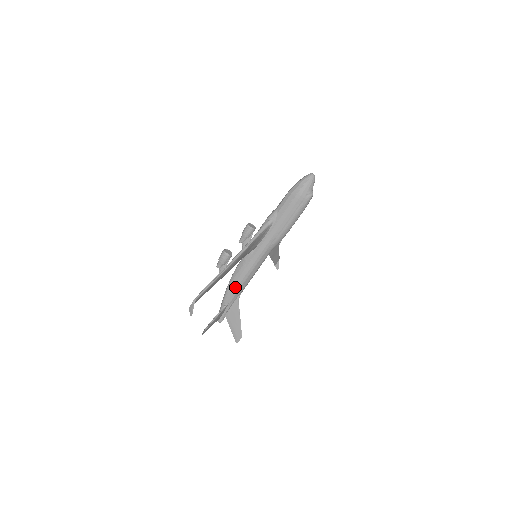
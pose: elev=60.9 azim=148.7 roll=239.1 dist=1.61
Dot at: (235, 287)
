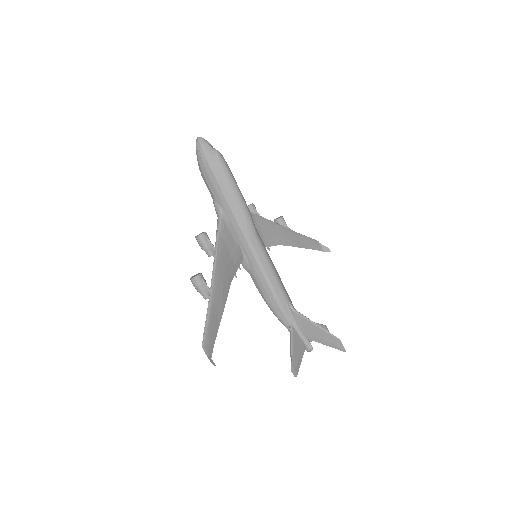
Dot at: (274, 302)
